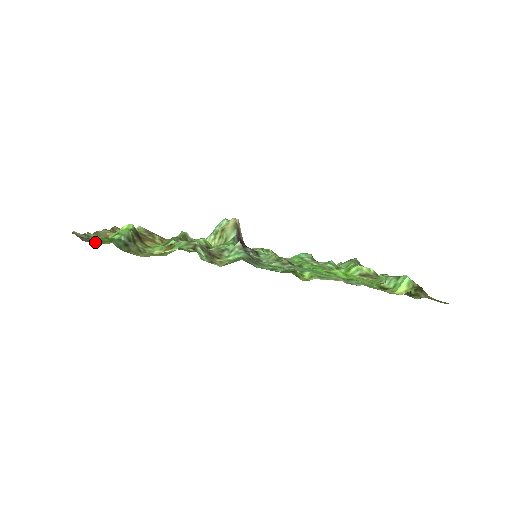
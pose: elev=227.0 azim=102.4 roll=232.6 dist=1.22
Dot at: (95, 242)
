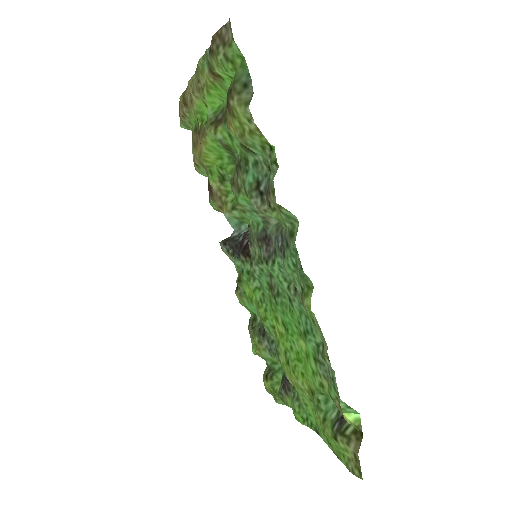
Dot at: (225, 52)
